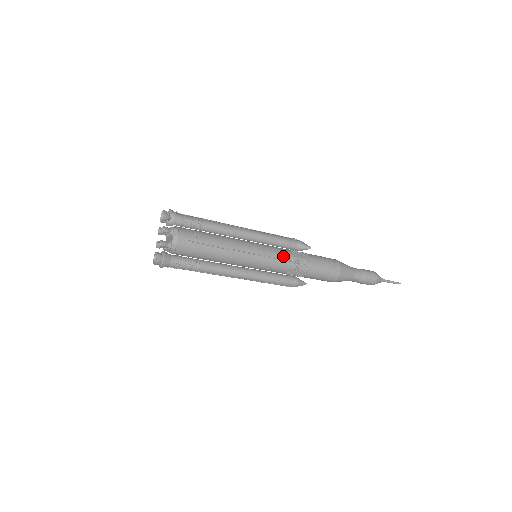
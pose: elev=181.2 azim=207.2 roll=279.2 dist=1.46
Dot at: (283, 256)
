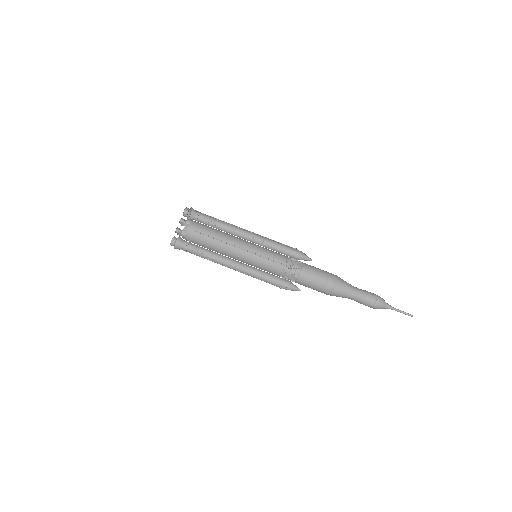
Dot at: (276, 259)
